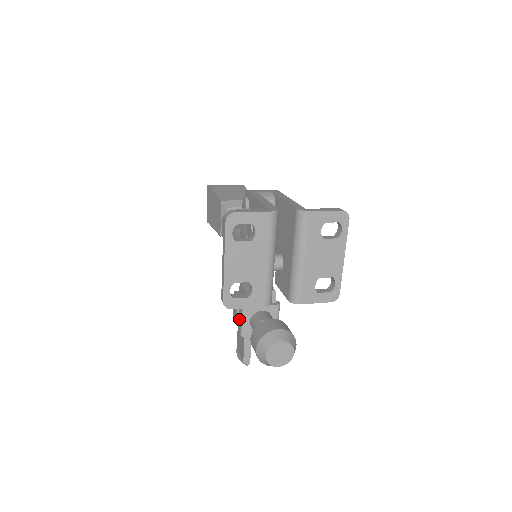
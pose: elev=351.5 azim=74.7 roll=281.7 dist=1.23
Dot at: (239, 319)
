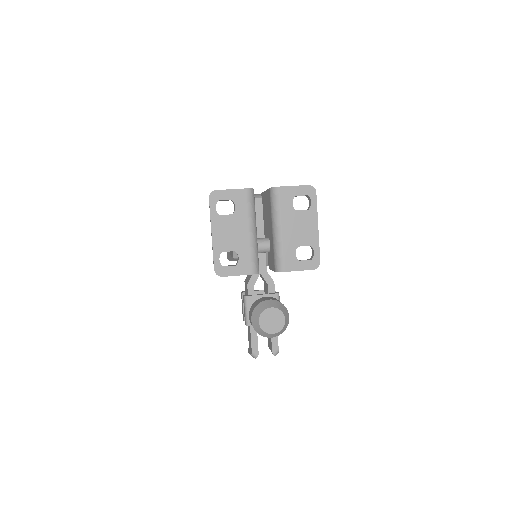
Dot at: (244, 311)
